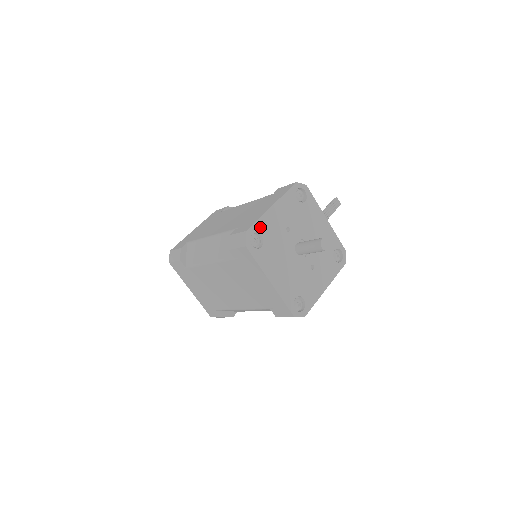
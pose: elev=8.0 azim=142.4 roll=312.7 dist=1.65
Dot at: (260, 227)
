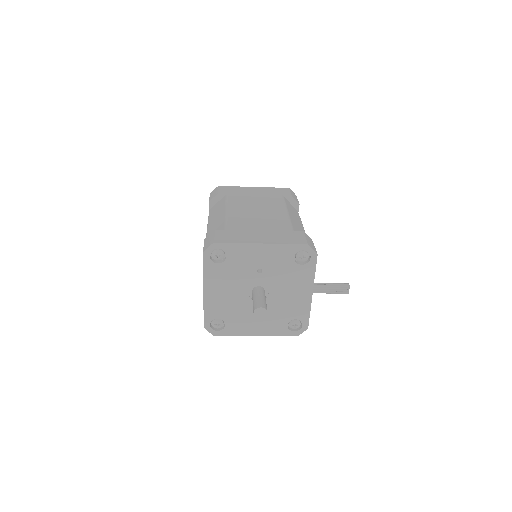
Dot at: (231, 249)
